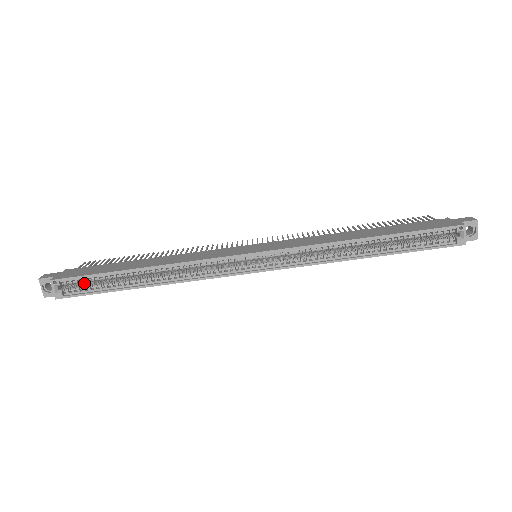
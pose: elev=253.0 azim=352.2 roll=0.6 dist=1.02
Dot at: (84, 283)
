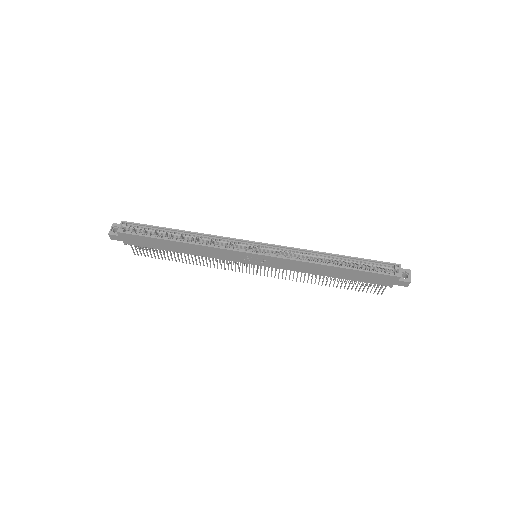
Dot at: occluded
